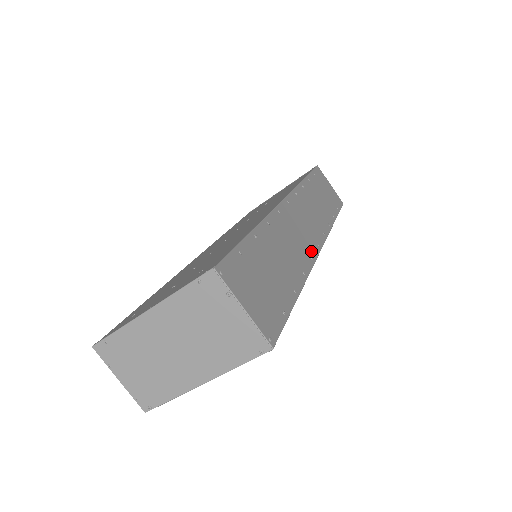
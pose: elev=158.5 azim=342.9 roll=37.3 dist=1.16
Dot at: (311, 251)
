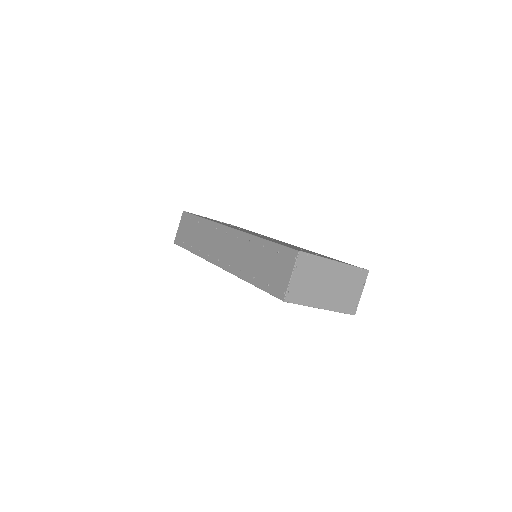
Dot at: occluded
